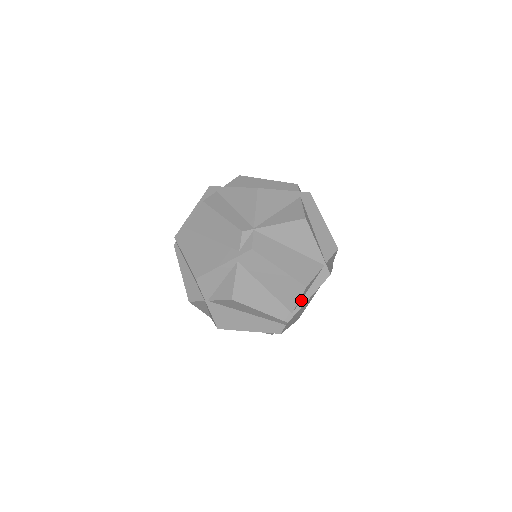
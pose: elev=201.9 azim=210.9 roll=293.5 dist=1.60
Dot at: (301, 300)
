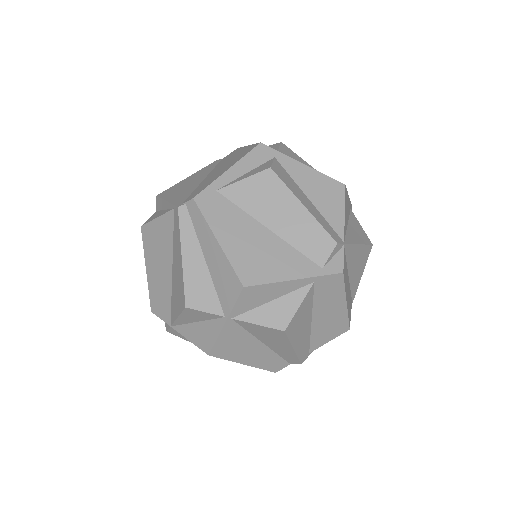
Dot at: occluded
